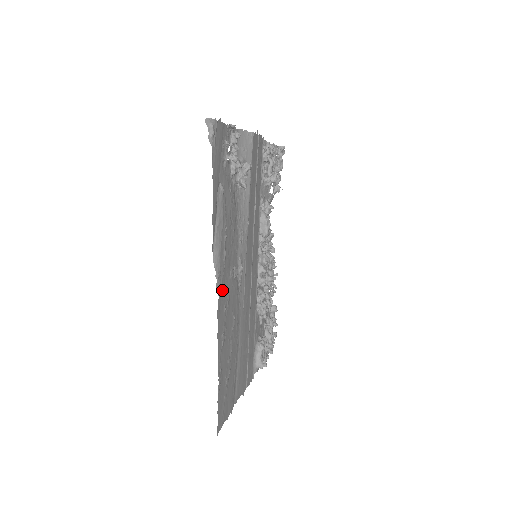
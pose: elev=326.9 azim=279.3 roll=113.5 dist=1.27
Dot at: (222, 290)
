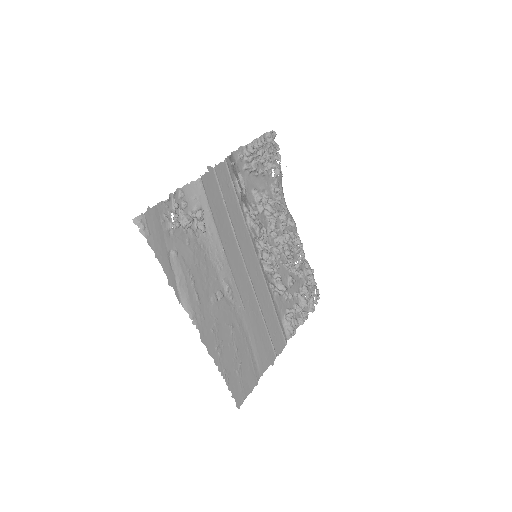
Dot at: (203, 321)
